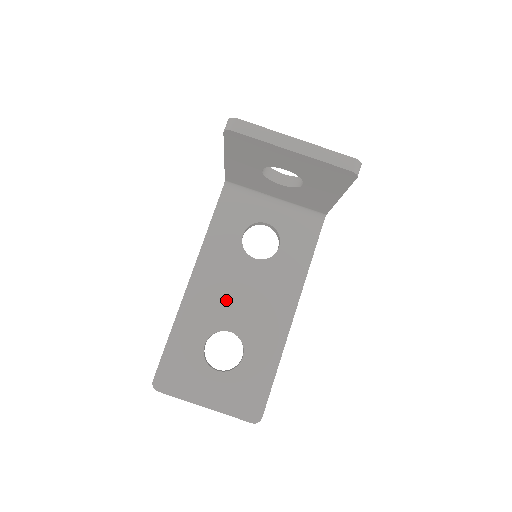
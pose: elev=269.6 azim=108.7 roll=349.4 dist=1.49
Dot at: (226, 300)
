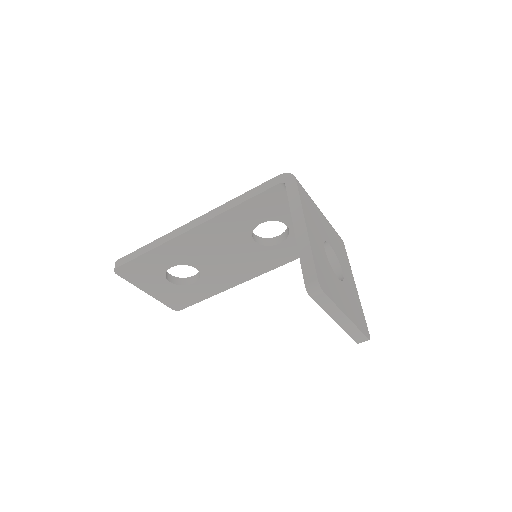
Dot at: (209, 253)
